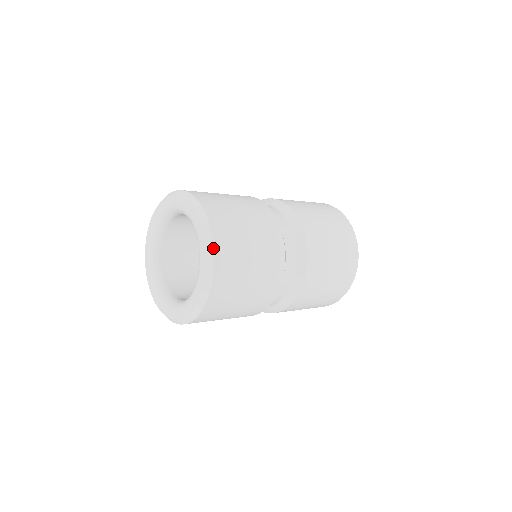
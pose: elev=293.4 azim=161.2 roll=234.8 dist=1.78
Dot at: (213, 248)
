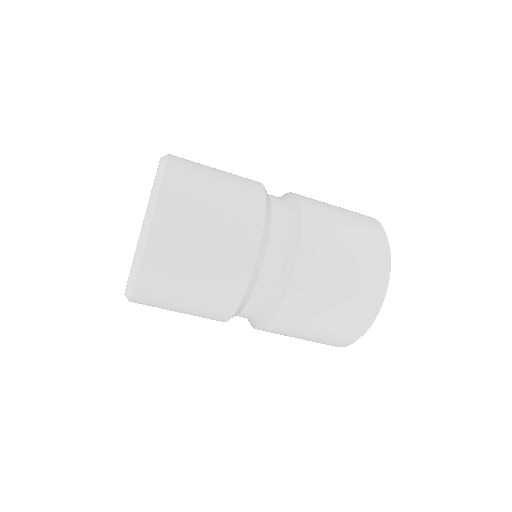
Dot at: (159, 189)
